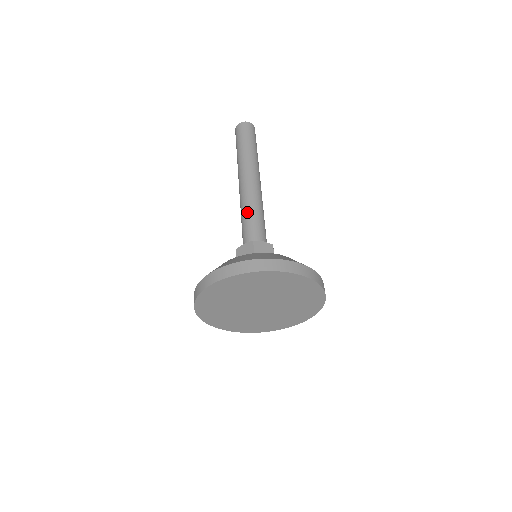
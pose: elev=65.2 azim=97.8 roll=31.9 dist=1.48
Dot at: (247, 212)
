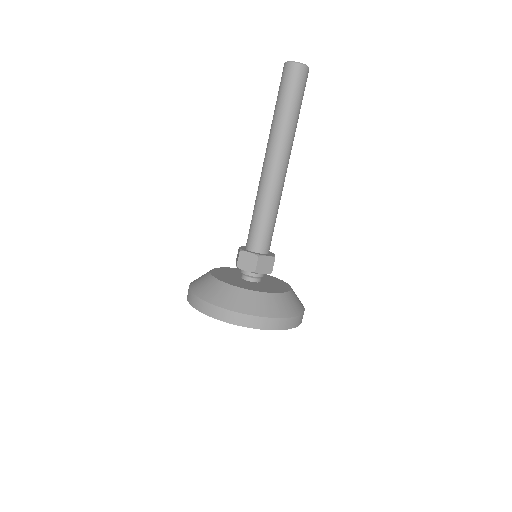
Dot at: (263, 211)
